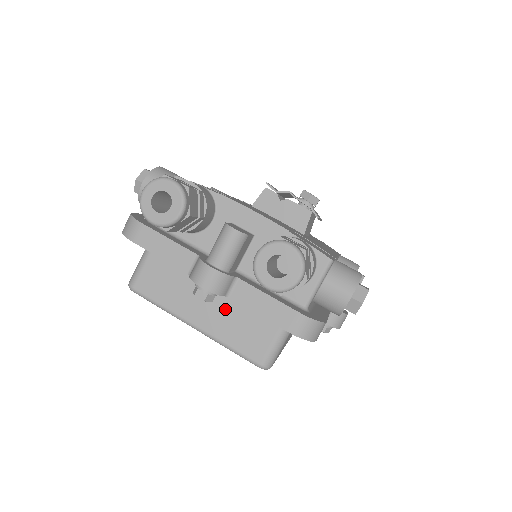
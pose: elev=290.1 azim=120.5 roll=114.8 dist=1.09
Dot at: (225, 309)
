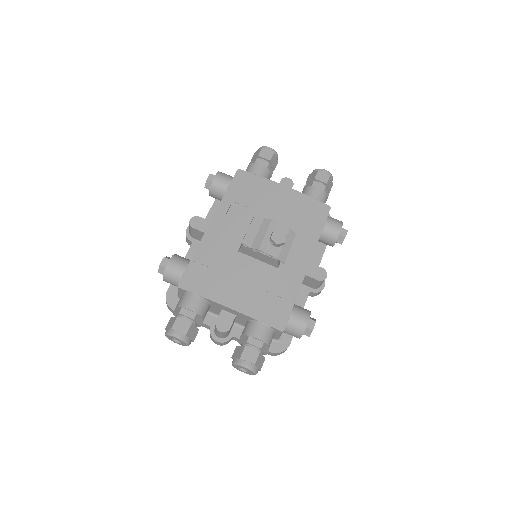
Dot at: occluded
